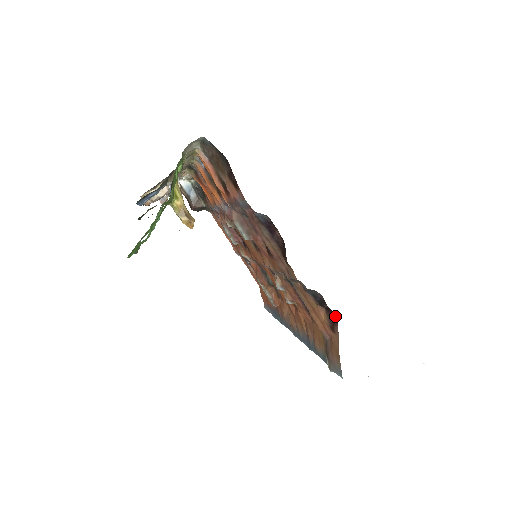
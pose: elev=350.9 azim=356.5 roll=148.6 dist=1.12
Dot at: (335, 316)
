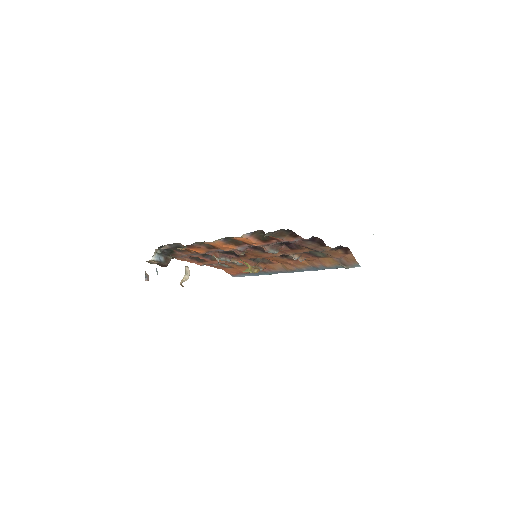
Dot at: (347, 248)
